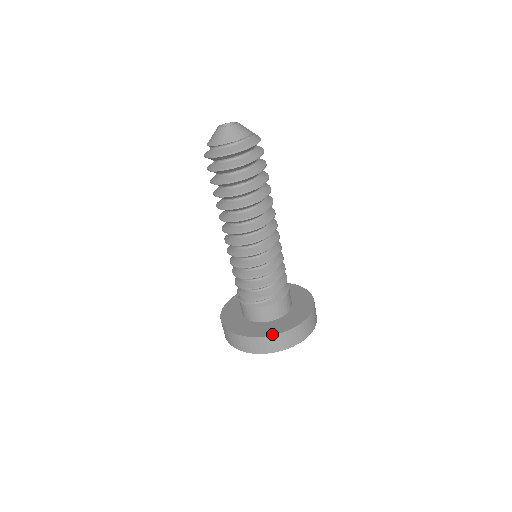
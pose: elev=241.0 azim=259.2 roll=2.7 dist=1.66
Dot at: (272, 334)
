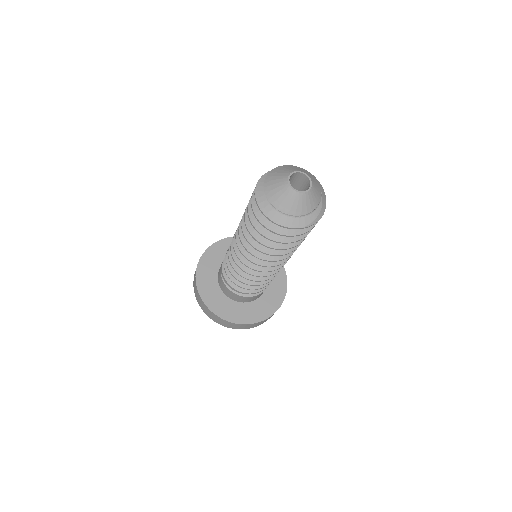
Dot at: (240, 323)
